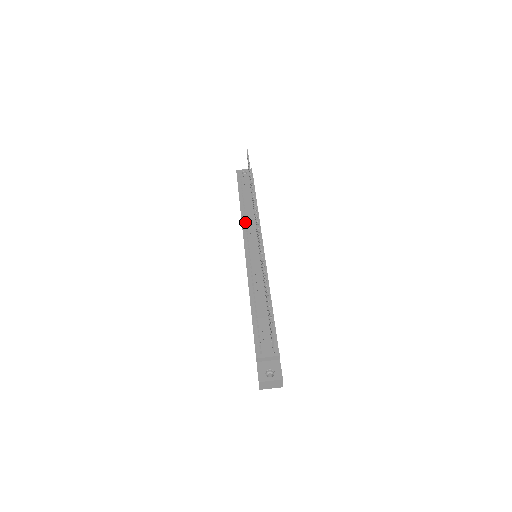
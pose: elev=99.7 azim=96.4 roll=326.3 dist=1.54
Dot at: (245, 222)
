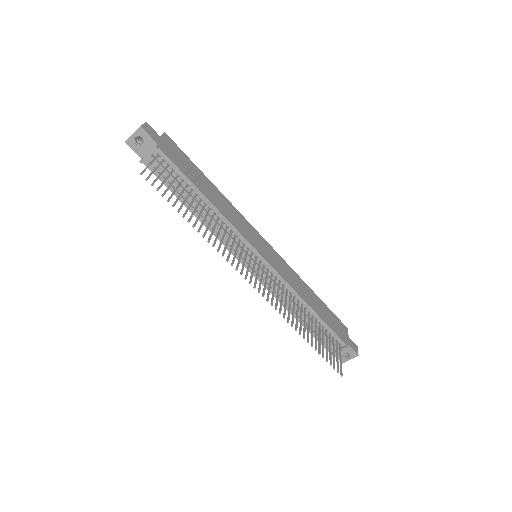
Dot at: (215, 232)
